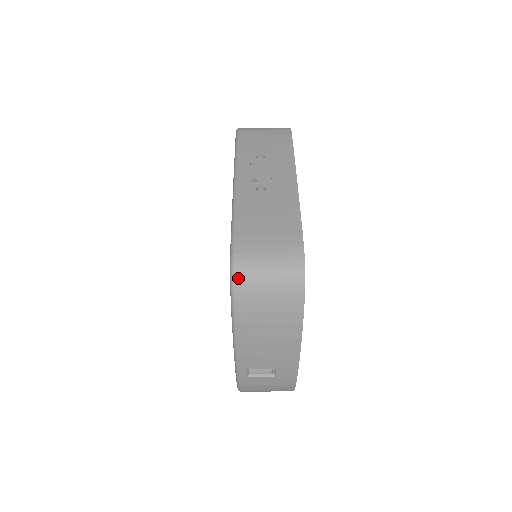
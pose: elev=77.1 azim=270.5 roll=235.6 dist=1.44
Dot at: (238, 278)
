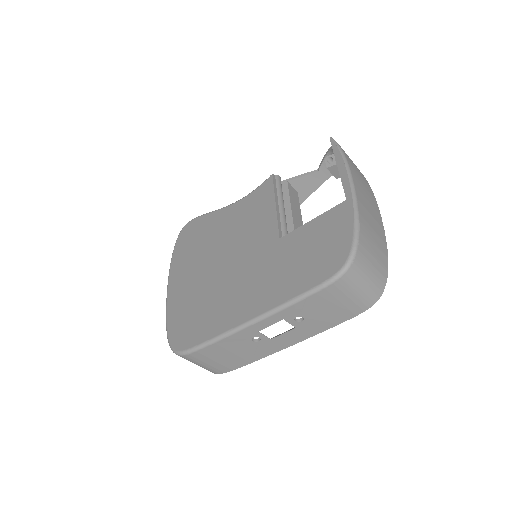
Dot at: occluded
